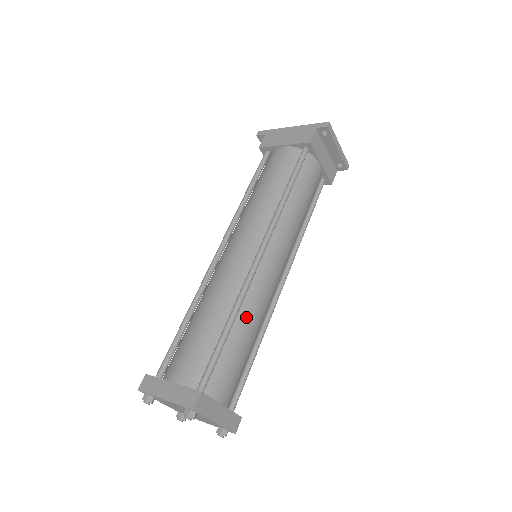
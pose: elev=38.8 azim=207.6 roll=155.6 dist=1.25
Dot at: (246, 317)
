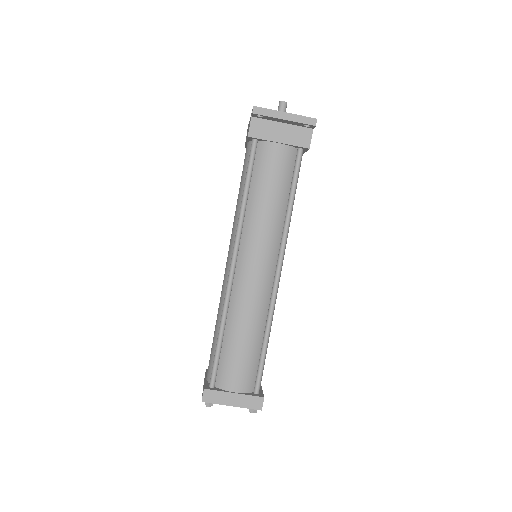
Dot at: (235, 322)
